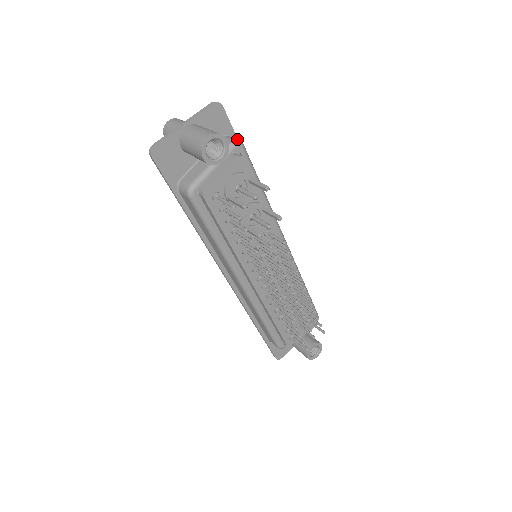
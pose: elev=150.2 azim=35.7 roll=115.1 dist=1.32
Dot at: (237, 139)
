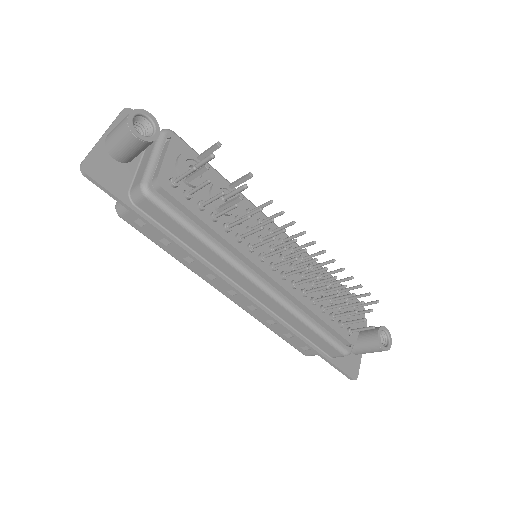
Dot at: occluded
